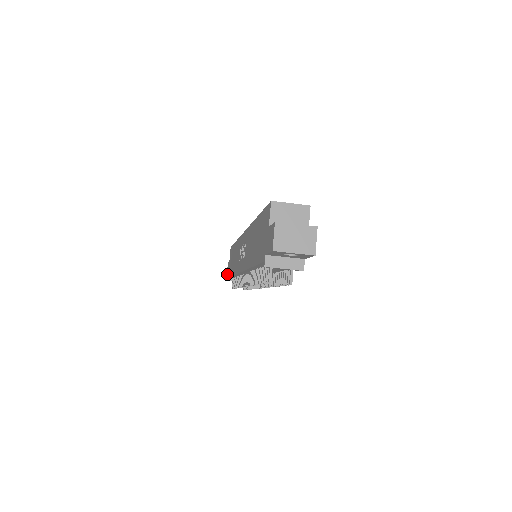
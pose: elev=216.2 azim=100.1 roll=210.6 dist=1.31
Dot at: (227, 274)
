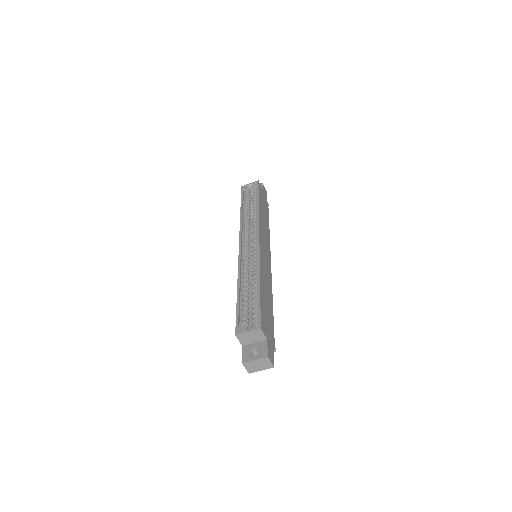
Dot at: occluded
